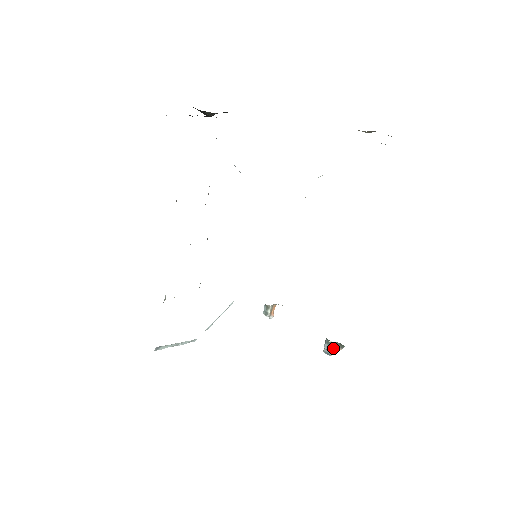
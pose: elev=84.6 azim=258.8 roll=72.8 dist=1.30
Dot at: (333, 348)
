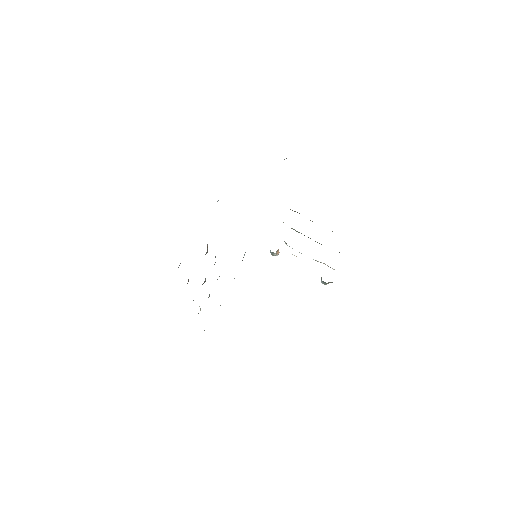
Dot at: occluded
